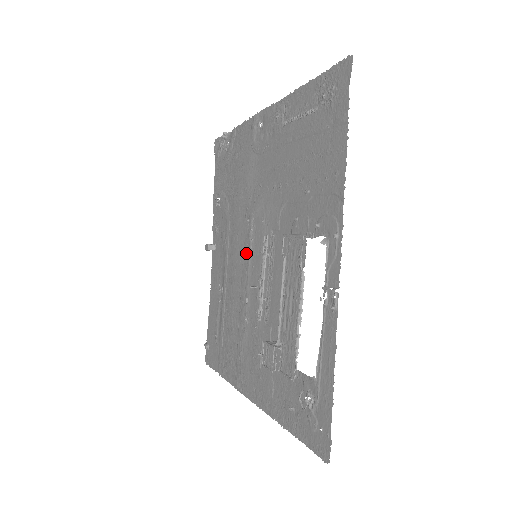
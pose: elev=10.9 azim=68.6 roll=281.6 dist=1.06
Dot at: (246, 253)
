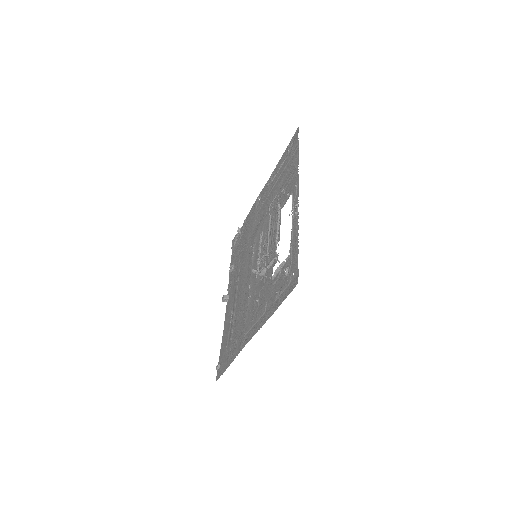
Dot at: (250, 264)
